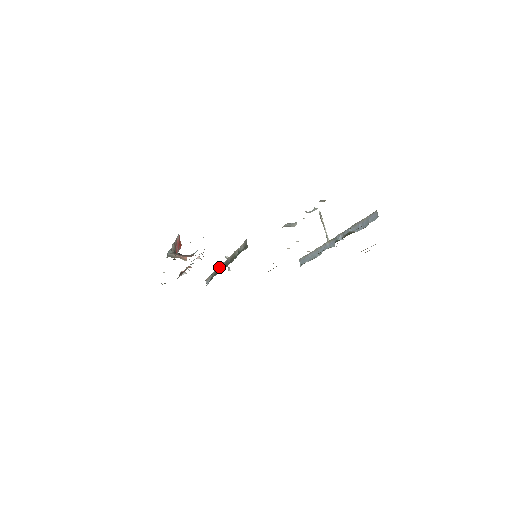
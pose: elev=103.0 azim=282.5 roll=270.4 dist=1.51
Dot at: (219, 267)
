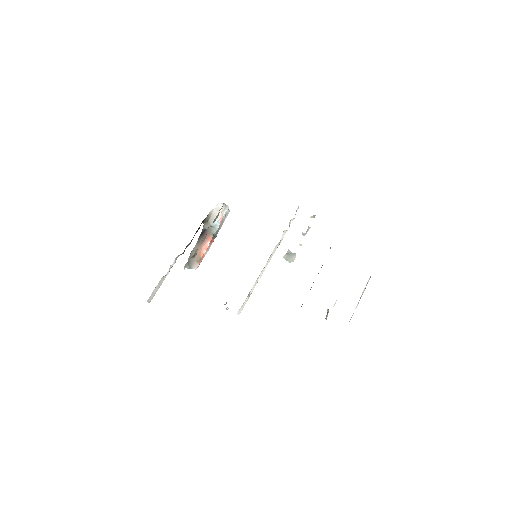
Dot at: occluded
